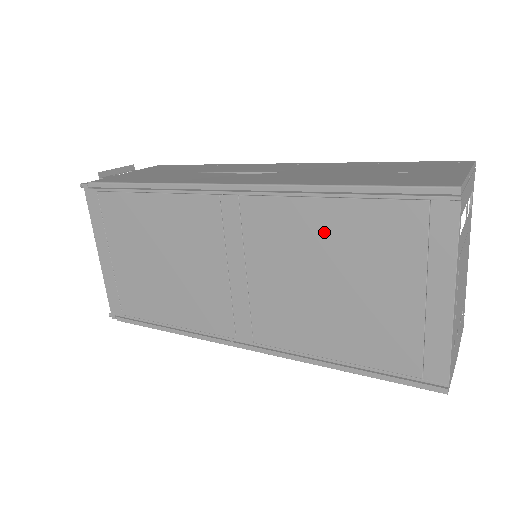
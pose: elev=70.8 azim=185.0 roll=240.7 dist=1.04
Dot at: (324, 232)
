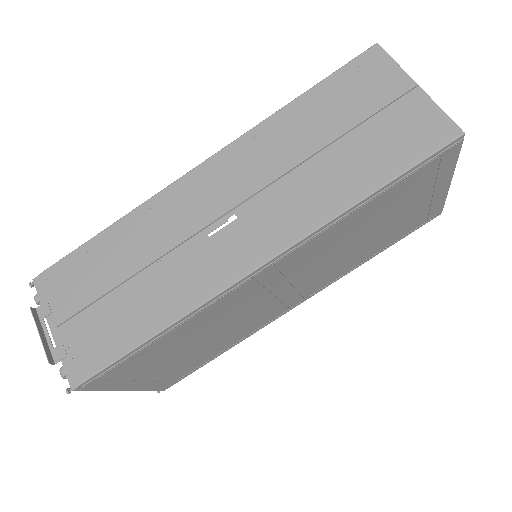
Dot at: (357, 223)
